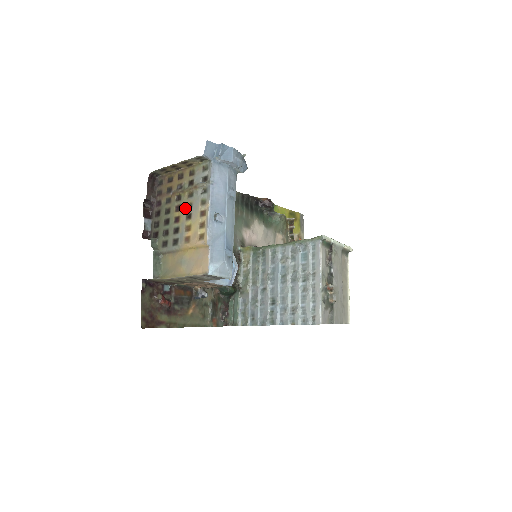
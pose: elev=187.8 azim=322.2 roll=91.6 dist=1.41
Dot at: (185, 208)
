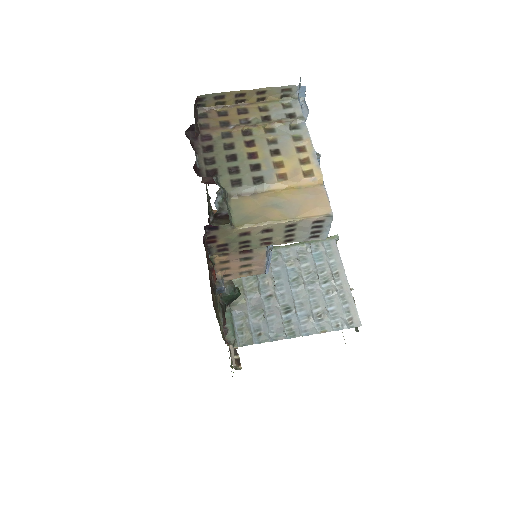
Dot at: (265, 143)
